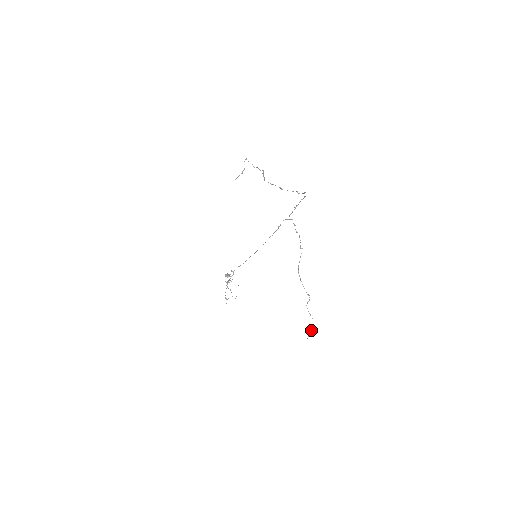
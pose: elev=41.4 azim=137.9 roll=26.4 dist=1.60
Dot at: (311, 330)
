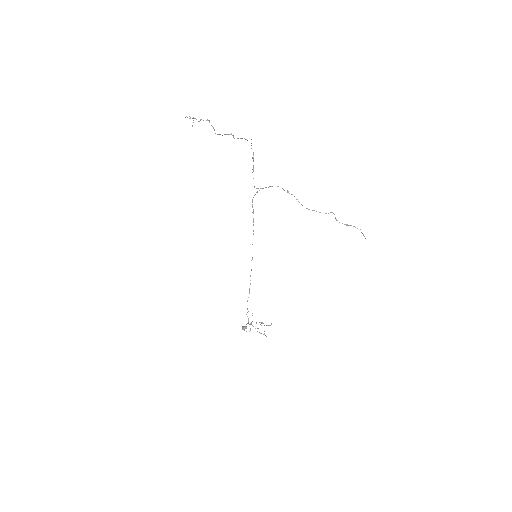
Dot at: (361, 232)
